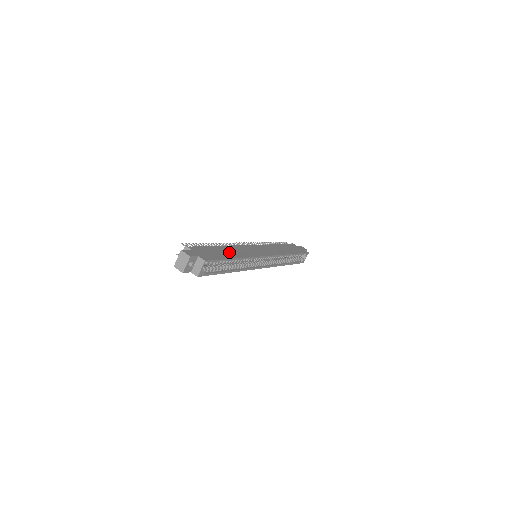
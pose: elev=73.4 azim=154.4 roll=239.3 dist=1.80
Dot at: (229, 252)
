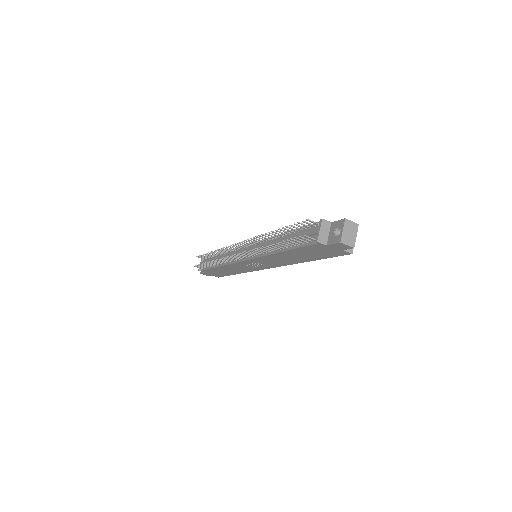
Dot at: occluded
